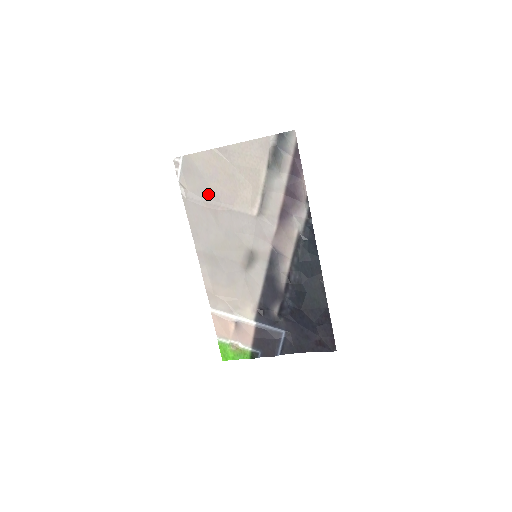
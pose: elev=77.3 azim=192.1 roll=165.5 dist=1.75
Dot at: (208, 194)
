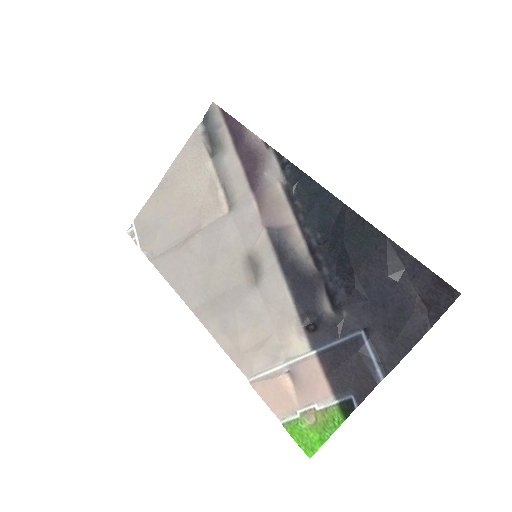
Dot at: (172, 236)
